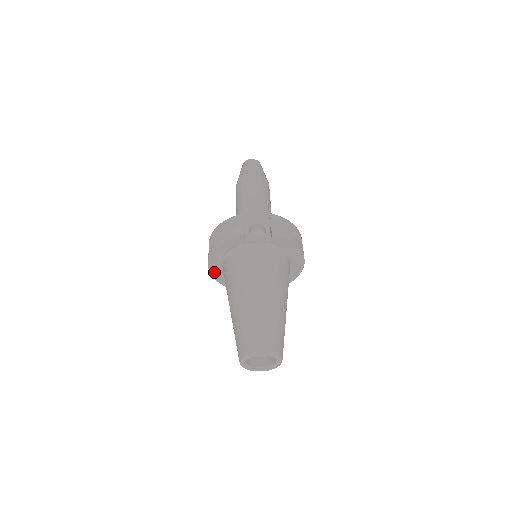
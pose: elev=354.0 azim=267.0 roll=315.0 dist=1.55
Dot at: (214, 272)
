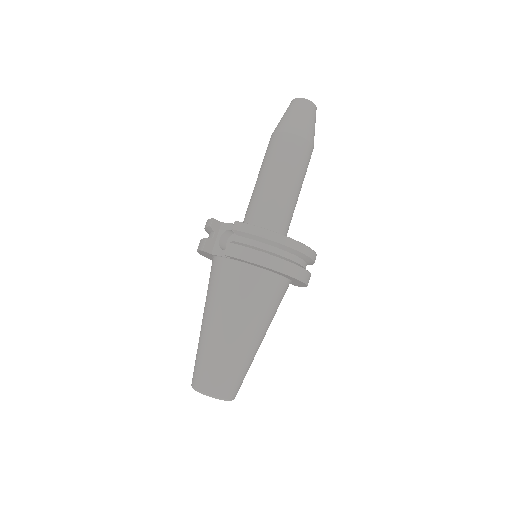
Dot at: occluded
